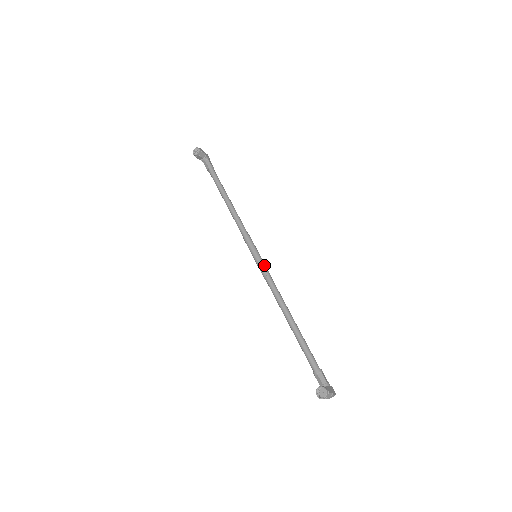
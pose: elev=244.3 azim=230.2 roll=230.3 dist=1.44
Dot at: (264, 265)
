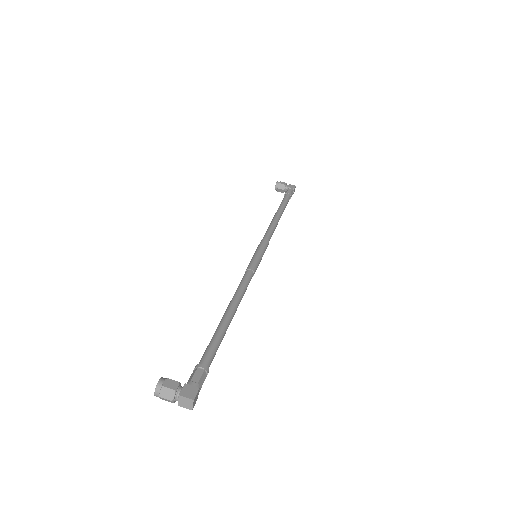
Dot at: (252, 261)
